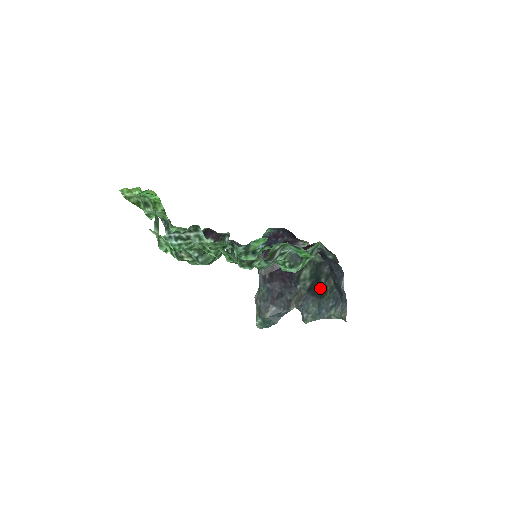
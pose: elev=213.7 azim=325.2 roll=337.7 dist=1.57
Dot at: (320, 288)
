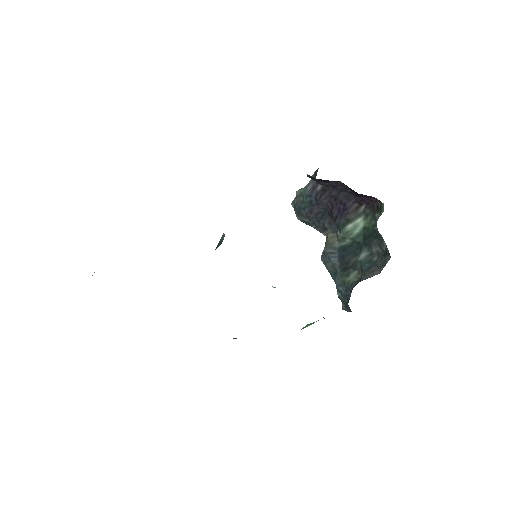
Dot at: (351, 261)
